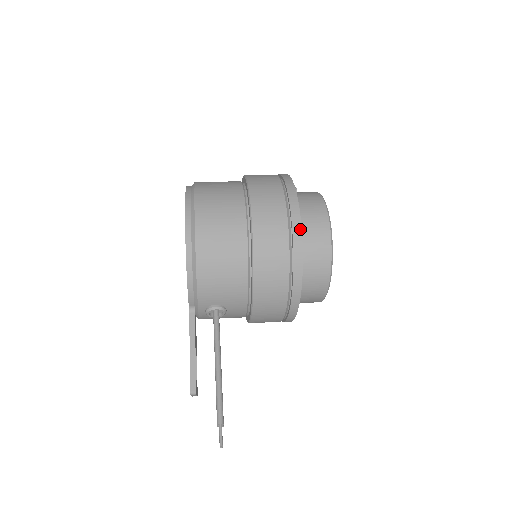
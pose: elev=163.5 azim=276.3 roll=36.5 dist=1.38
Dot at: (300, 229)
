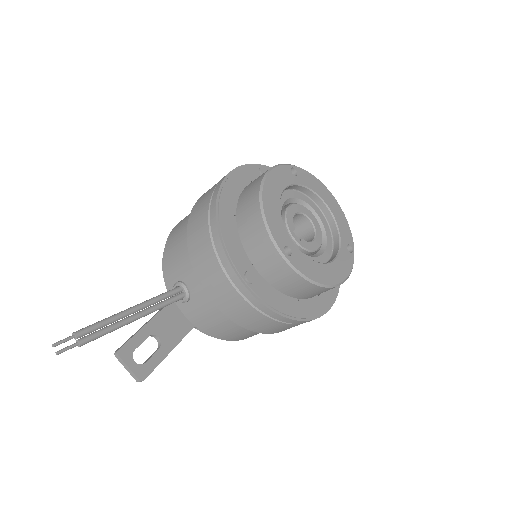
Dot at: (226, 175)
